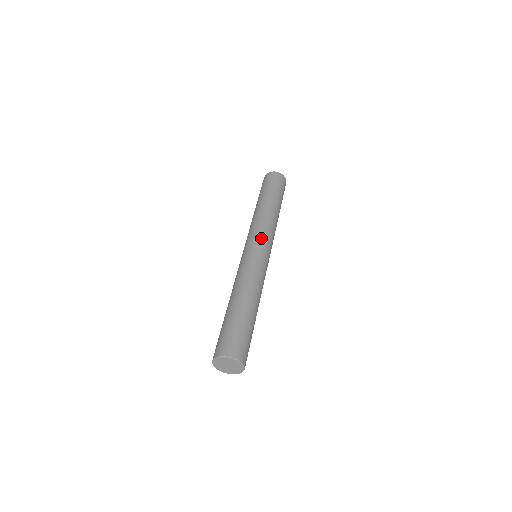
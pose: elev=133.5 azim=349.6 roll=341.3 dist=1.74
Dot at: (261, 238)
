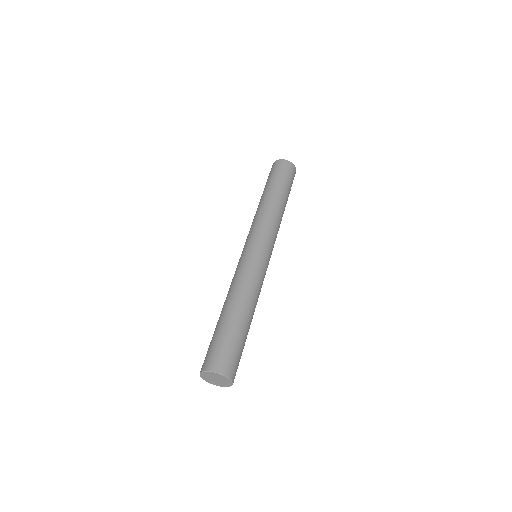
Dot at: (273, 245)
